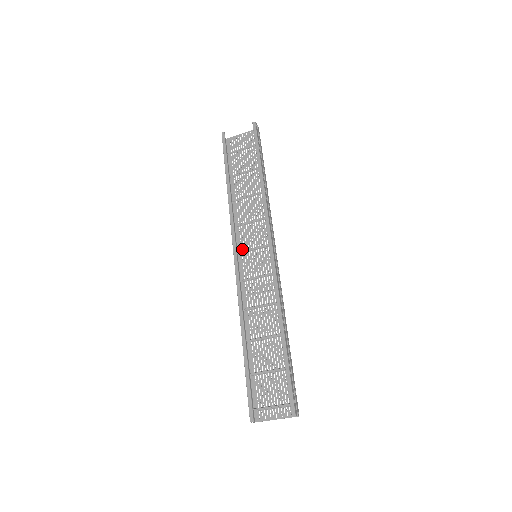
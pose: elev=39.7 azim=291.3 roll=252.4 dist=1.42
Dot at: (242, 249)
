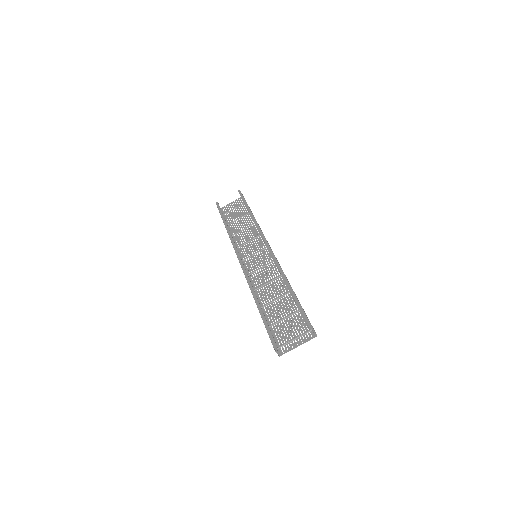
Dot at: (244, 258)
